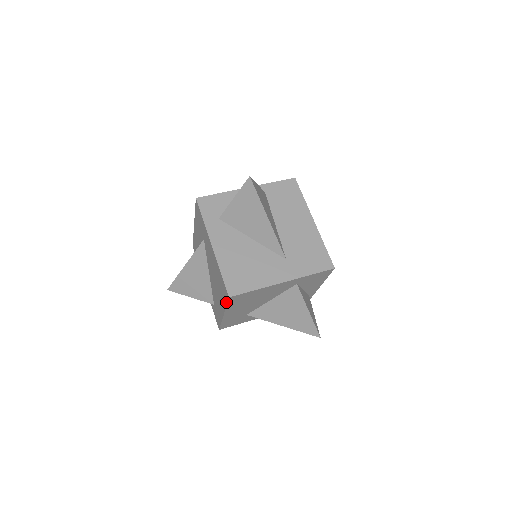
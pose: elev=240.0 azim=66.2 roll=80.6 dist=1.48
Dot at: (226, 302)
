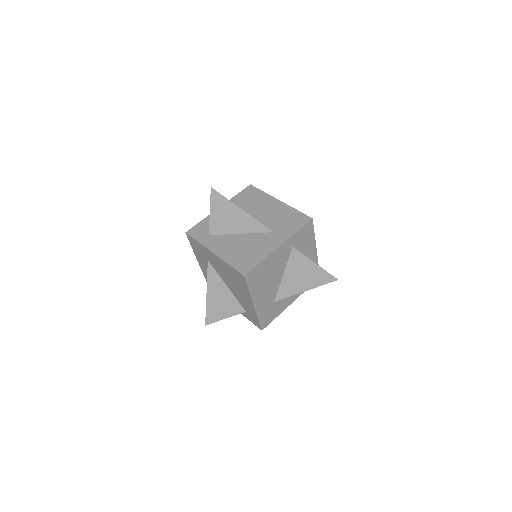
Dot at: (246, 286)
